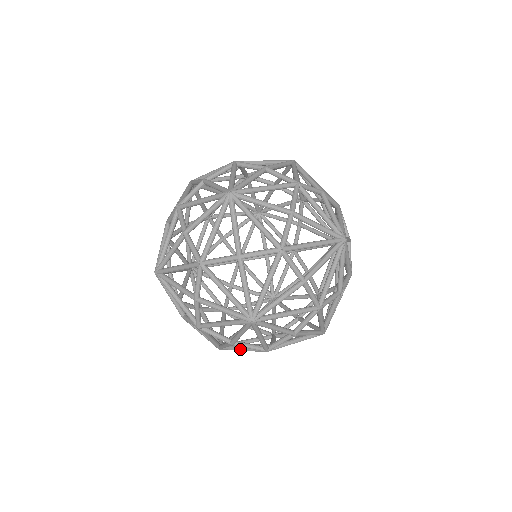
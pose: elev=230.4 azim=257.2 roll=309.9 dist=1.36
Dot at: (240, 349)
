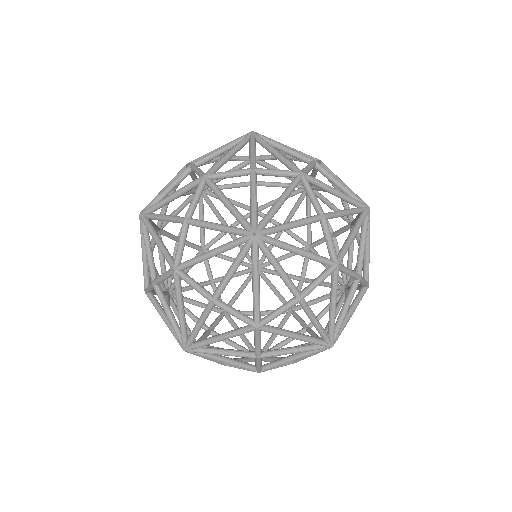
Dot at: (217, 337)
